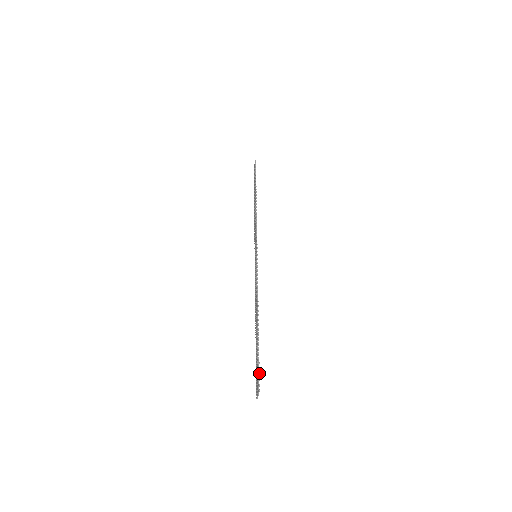
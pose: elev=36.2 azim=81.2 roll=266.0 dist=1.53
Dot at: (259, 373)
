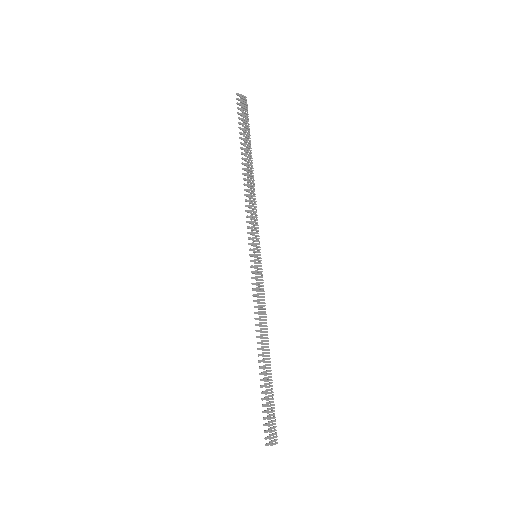
Dot at: (263, 425)
